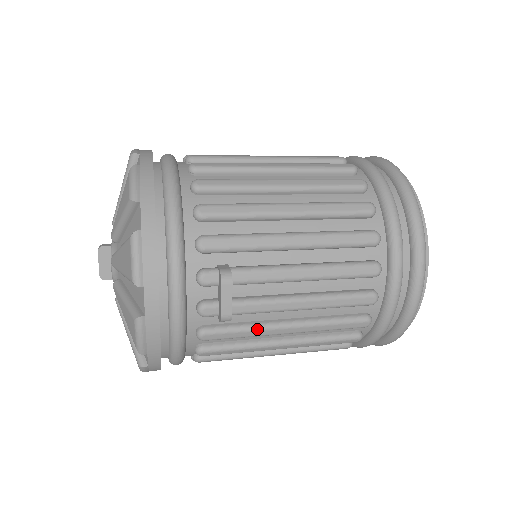
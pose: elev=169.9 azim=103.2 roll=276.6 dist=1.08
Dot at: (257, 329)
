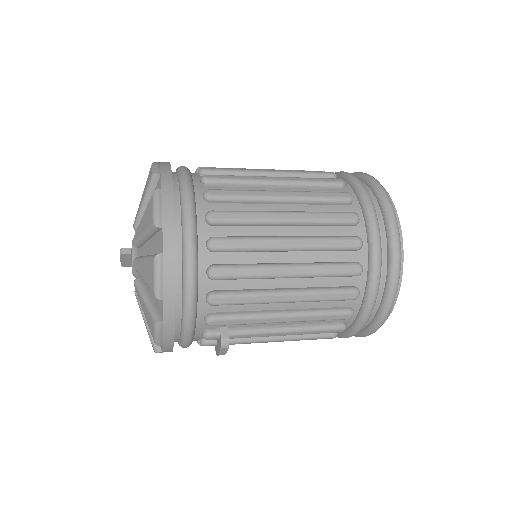
Dot at: occluded
